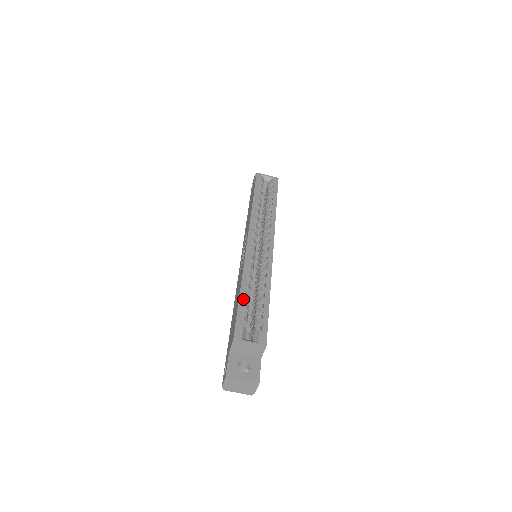
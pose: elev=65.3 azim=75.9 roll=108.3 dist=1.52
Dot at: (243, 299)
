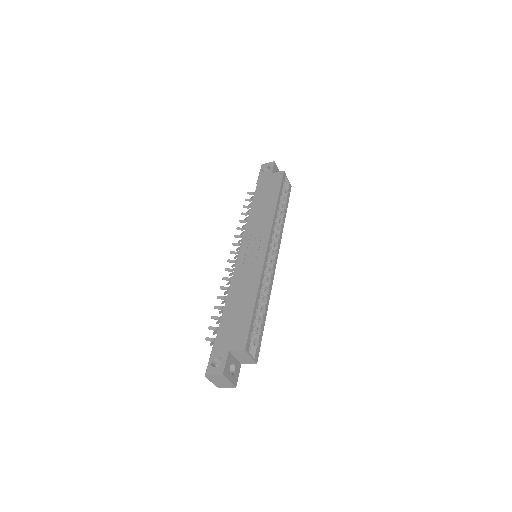
Dot at: (256, 310)
